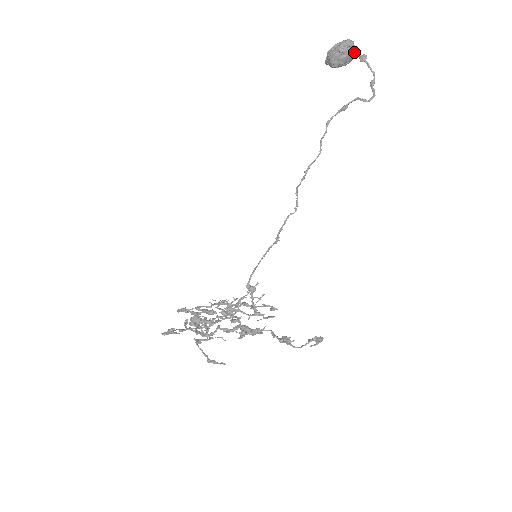
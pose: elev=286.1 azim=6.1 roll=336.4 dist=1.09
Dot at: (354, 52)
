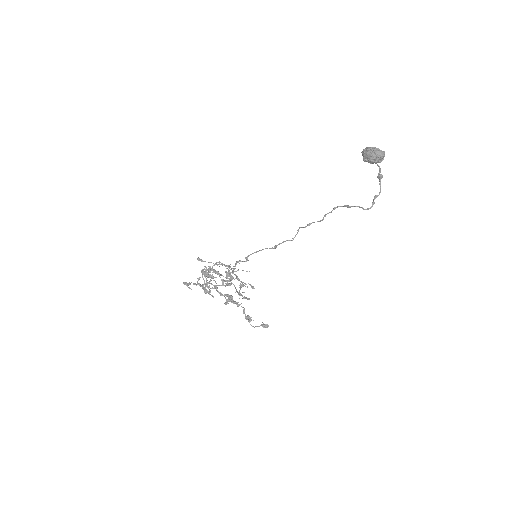
Dot at: (381, 160)
